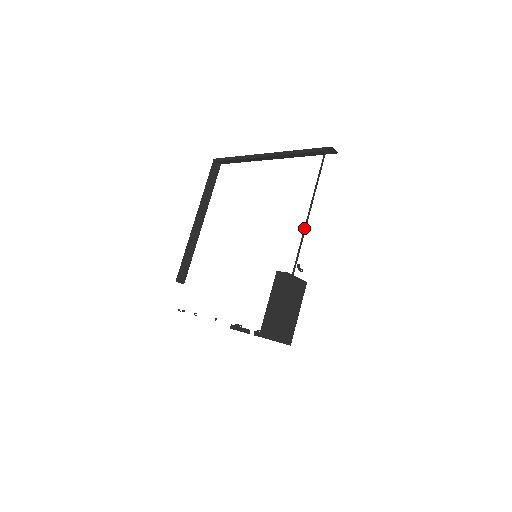
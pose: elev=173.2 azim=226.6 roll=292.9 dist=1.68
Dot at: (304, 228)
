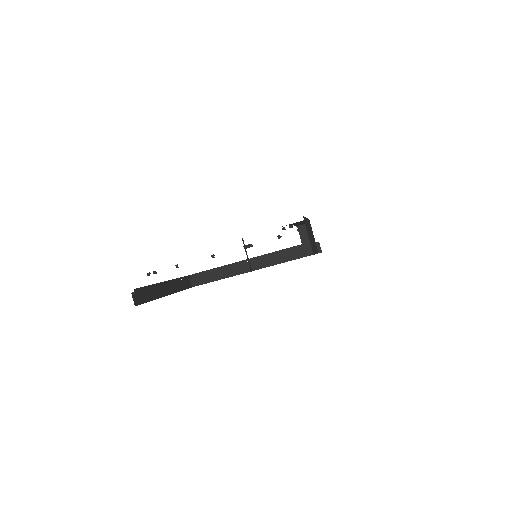
Dot at: occluded
